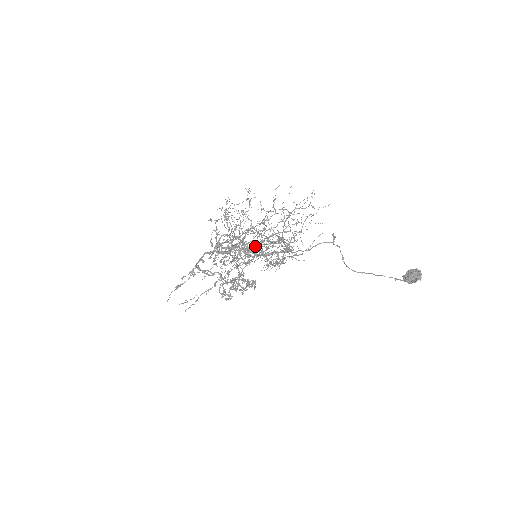
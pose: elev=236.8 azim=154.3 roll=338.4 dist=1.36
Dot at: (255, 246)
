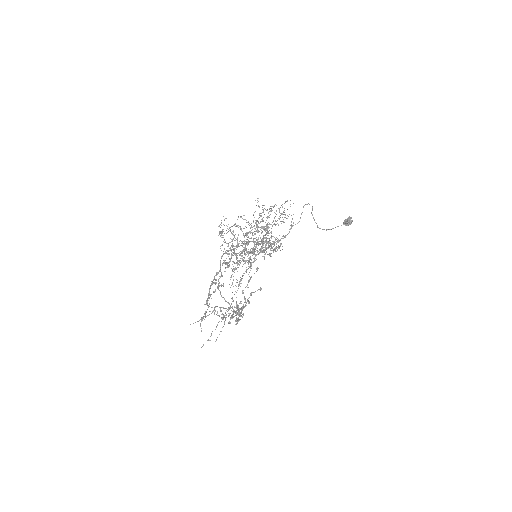
Dot at: (273, 221)
